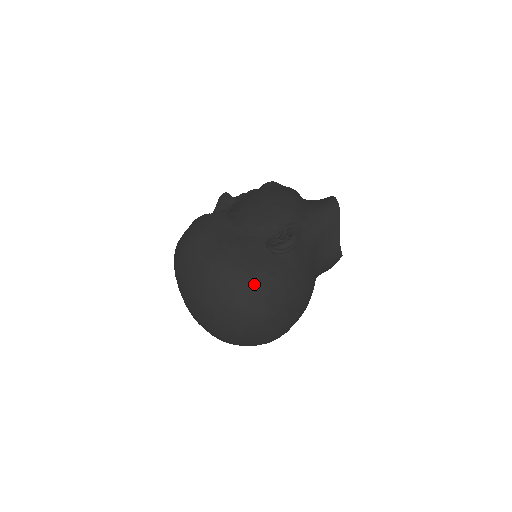
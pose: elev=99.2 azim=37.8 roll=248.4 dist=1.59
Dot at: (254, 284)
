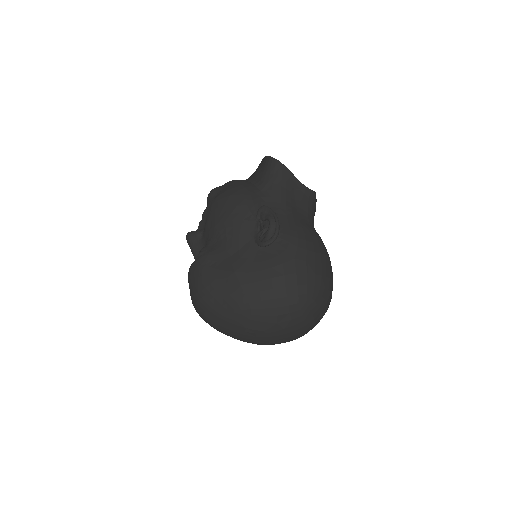
Dot at: (279, 282)
